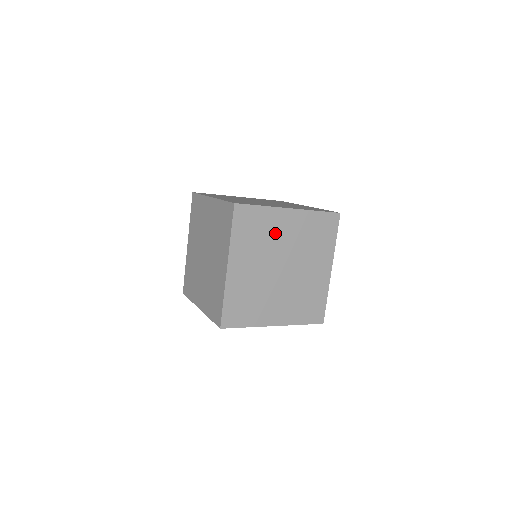
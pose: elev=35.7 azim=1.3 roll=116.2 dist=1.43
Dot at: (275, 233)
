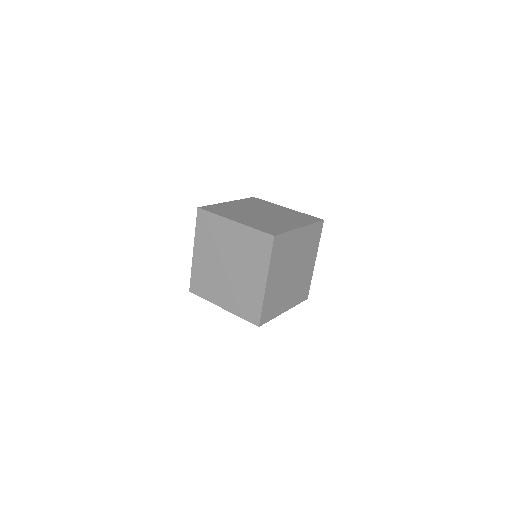
Dot at: (292, 248)
